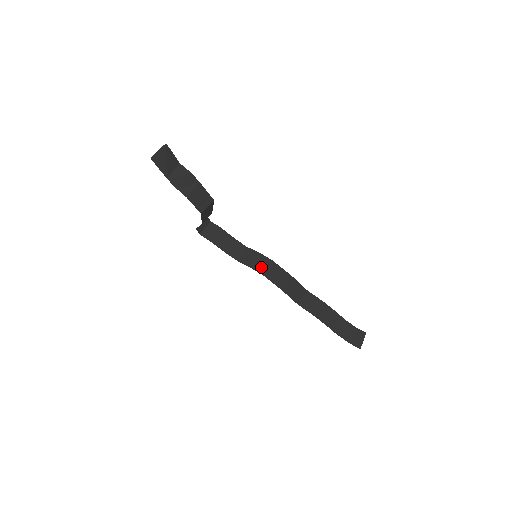
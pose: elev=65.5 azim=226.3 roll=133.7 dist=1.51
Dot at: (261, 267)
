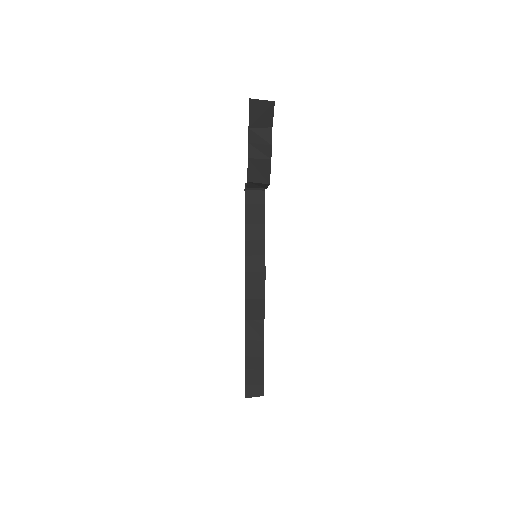
Dot at: (252, 266)
